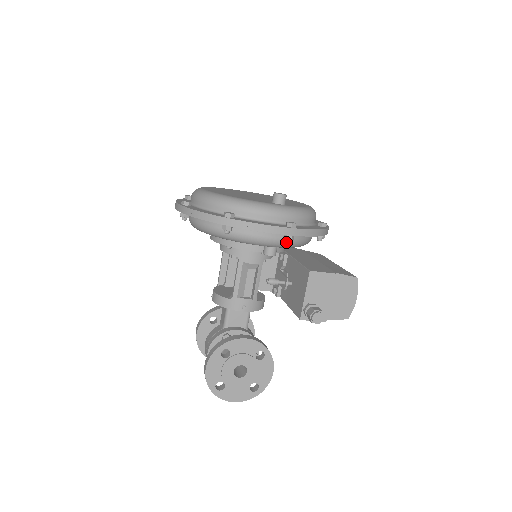
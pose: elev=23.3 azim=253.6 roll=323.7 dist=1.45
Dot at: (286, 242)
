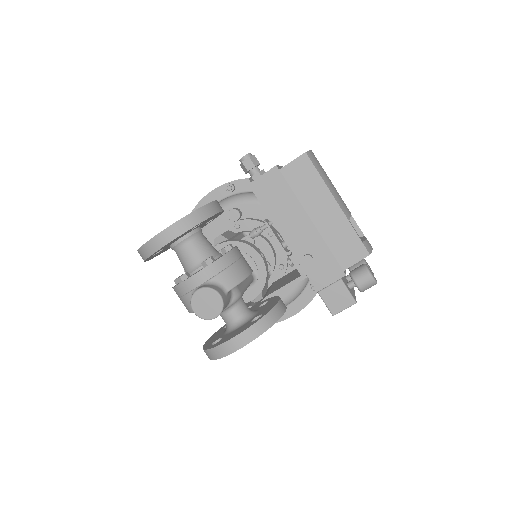
Dot at: (227, 188)
